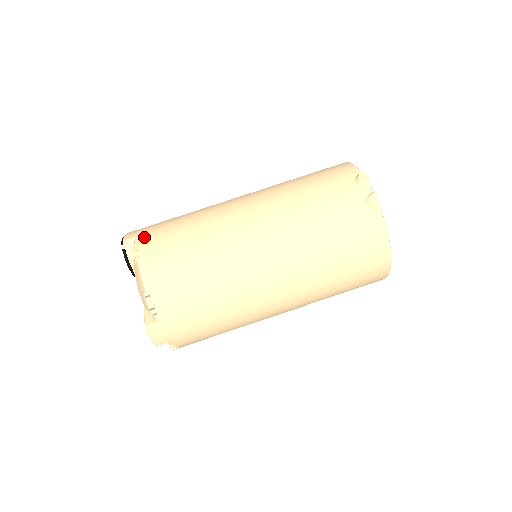
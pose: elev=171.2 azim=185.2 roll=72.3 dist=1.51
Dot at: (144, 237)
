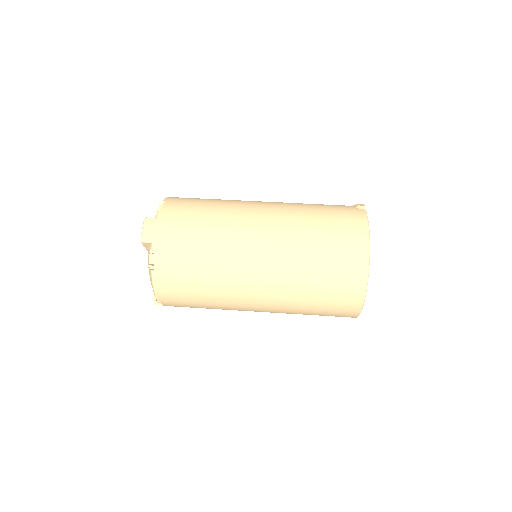
Dot at: occluded
